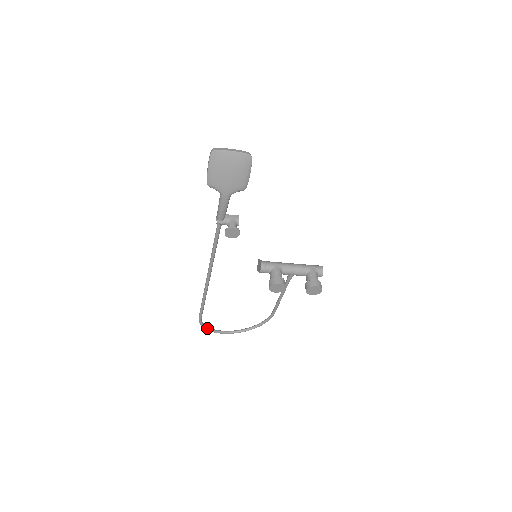
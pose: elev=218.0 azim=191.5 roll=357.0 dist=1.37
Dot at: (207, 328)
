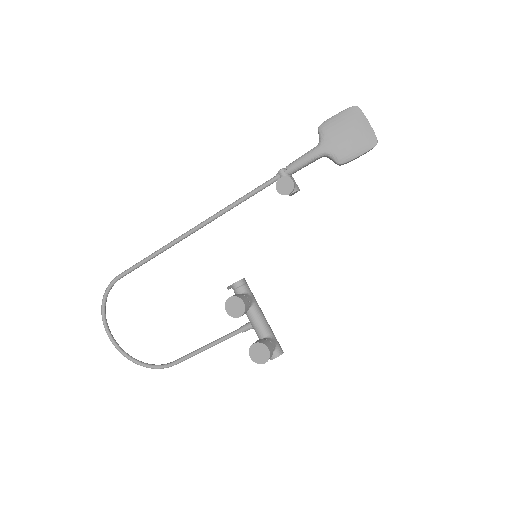
Dot at: (105, 300)
